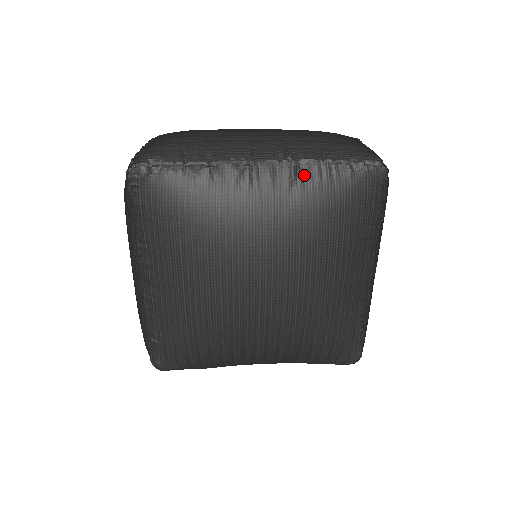
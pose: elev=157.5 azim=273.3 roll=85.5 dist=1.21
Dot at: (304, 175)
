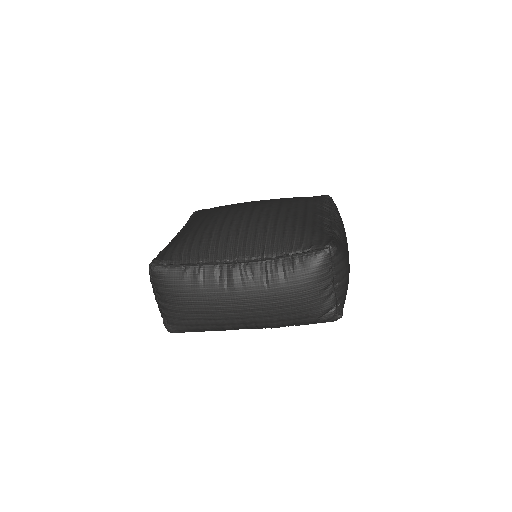
Dot at: occluded
